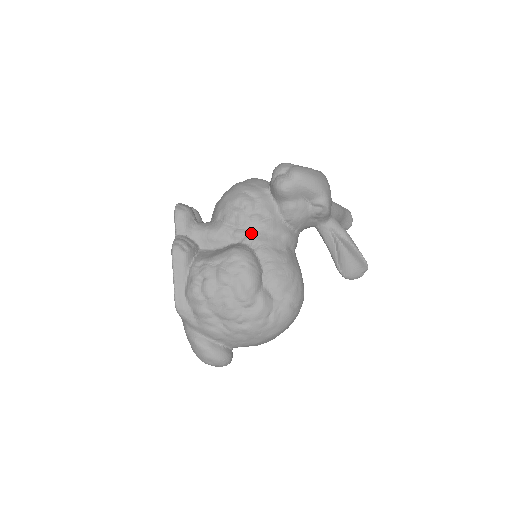
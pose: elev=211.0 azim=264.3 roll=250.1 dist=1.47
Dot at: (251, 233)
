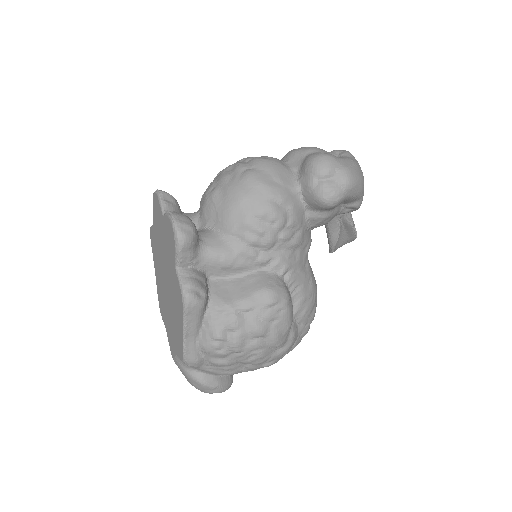
Dot at: (280, 257)
